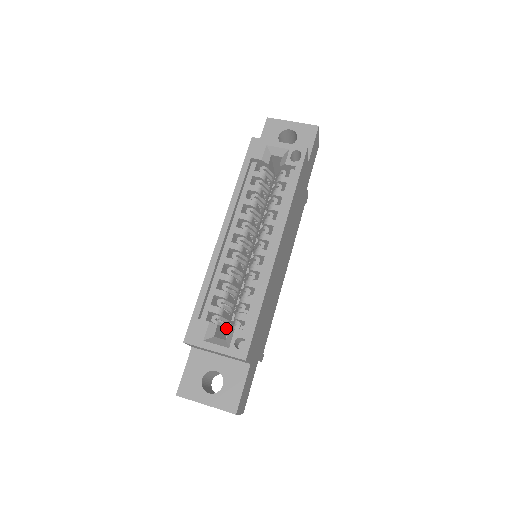
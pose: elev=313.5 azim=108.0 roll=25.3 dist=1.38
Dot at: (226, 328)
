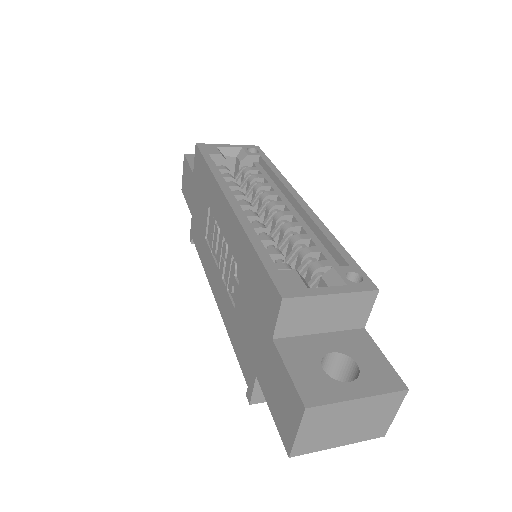
Dot at: occluded
